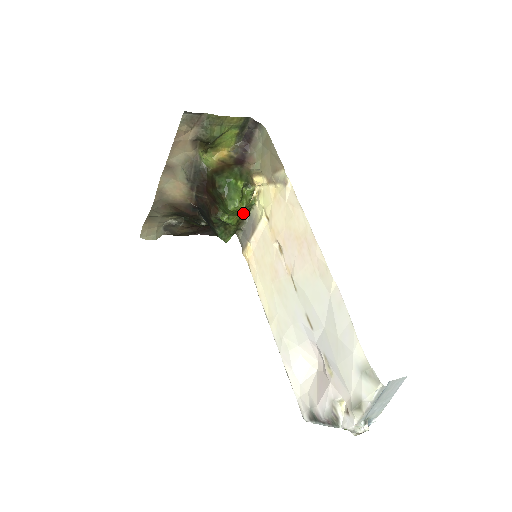
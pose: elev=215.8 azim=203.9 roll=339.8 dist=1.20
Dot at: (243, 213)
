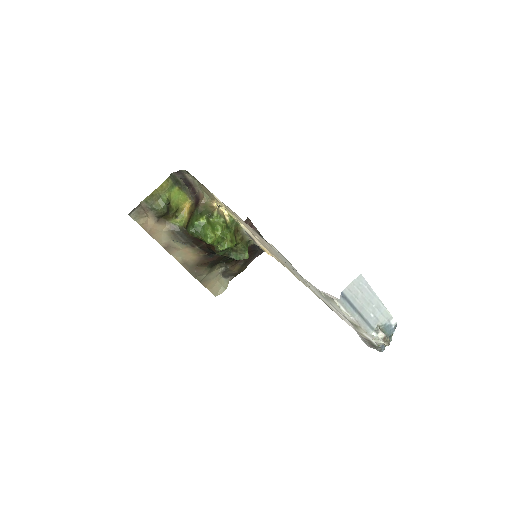
Dot at: (230, 233)
